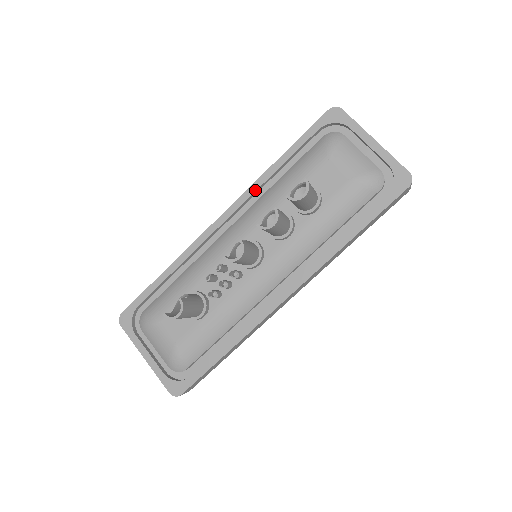
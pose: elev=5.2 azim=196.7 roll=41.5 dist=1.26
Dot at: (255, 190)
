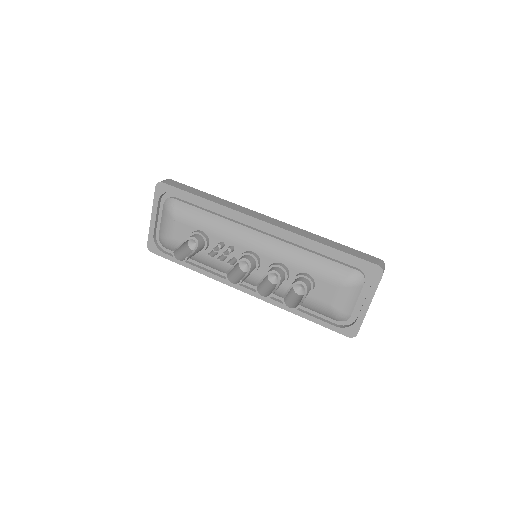
Dot at: (295, 238)
